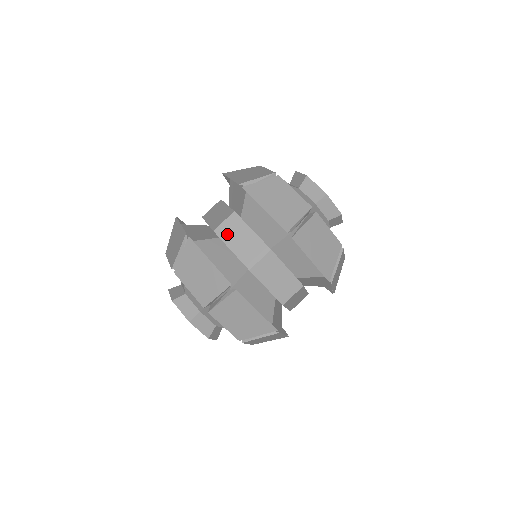
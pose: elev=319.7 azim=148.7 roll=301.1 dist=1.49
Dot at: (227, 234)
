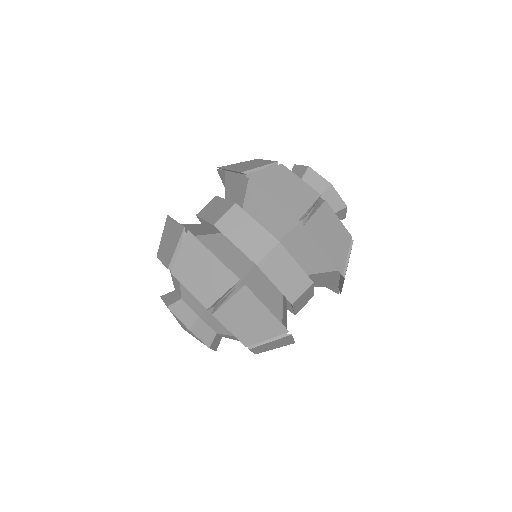
Dot at: (229, 228)
